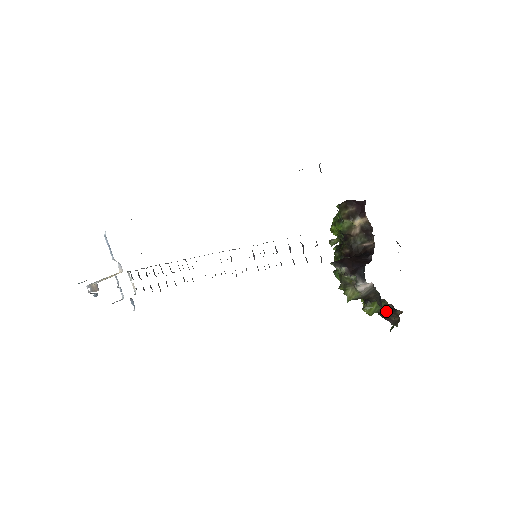
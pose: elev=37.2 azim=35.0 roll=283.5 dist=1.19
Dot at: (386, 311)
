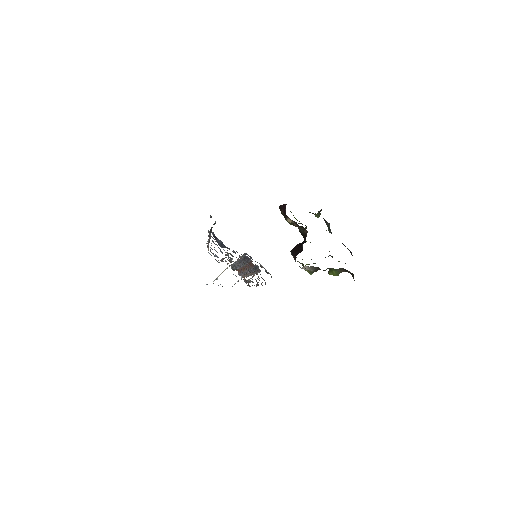
Dot at: (345, 271)
